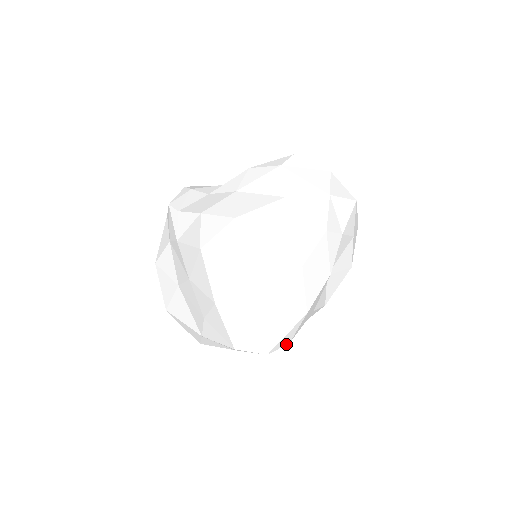
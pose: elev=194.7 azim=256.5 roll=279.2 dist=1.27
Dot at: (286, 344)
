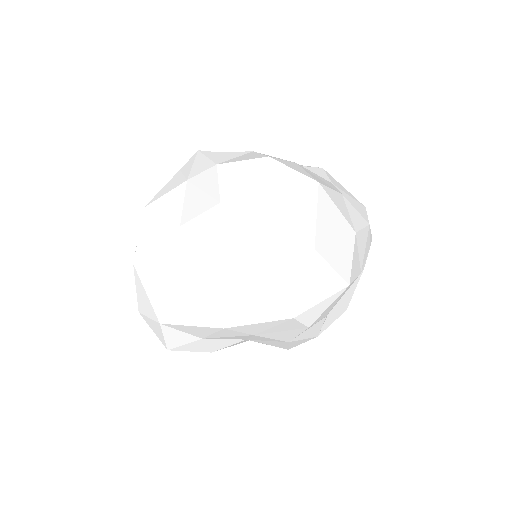
Dot at: (307, 325)
